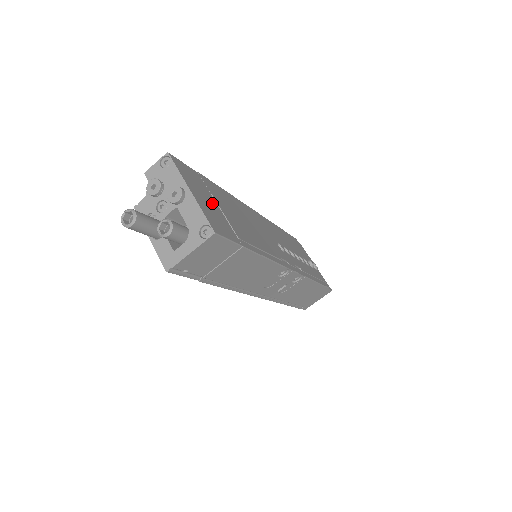
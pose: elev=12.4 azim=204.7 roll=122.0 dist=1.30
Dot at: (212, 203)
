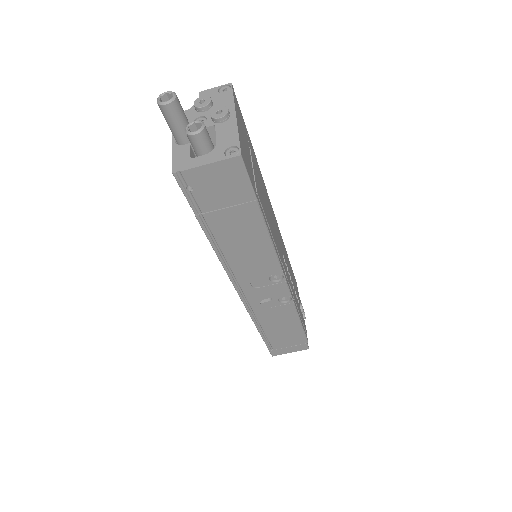
Dot at: (248, 150)
